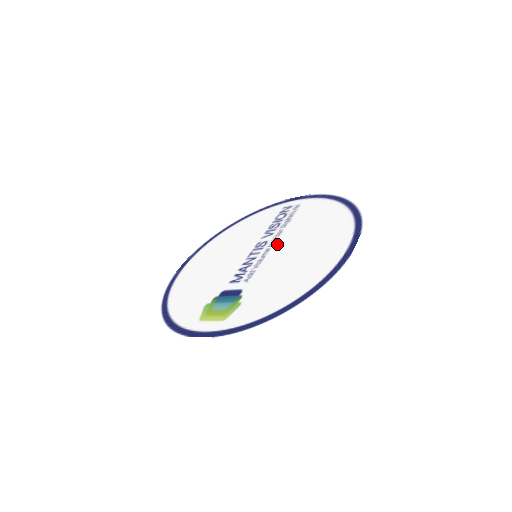
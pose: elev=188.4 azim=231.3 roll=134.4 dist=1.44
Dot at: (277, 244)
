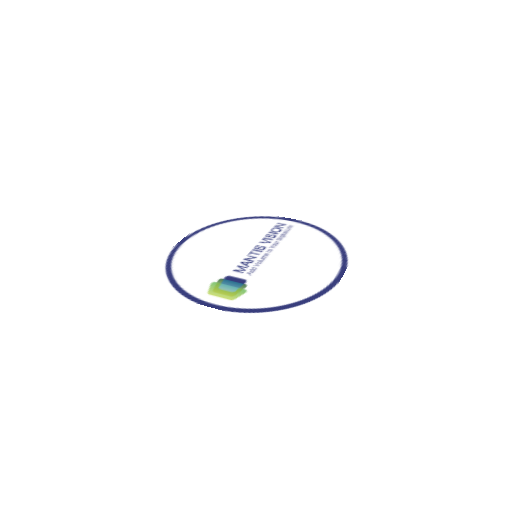
Dot at: (275, 252)
